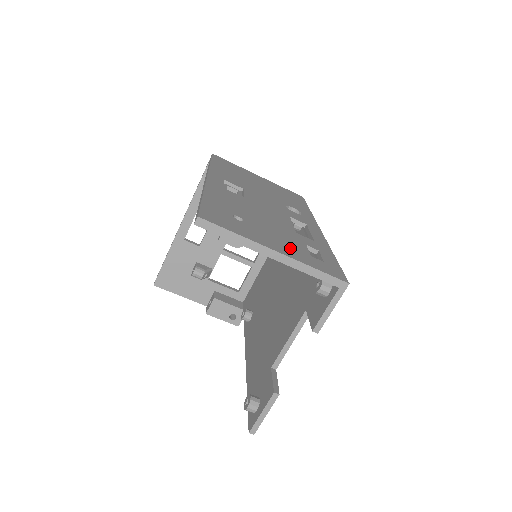
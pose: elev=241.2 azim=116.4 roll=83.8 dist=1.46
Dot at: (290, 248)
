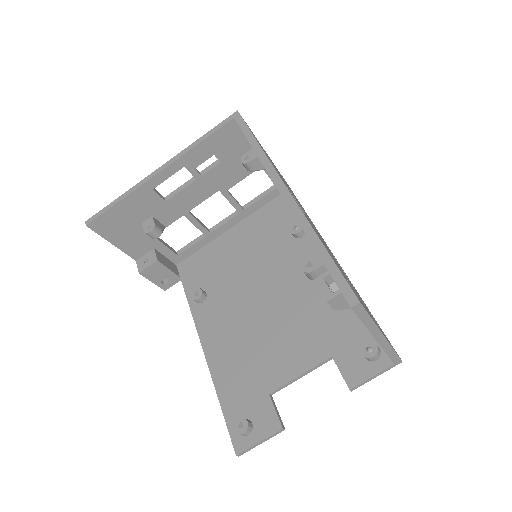
Dot at: (375, 321)
